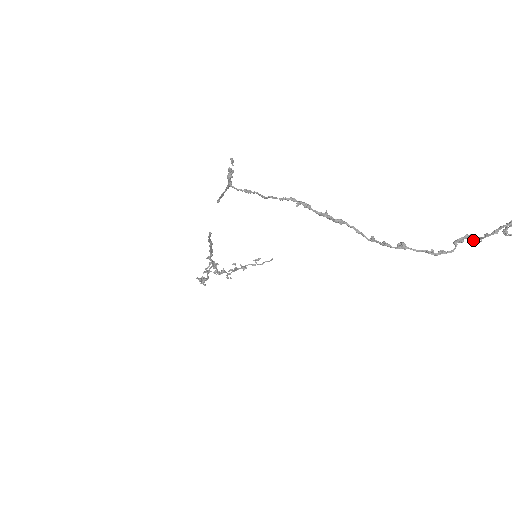
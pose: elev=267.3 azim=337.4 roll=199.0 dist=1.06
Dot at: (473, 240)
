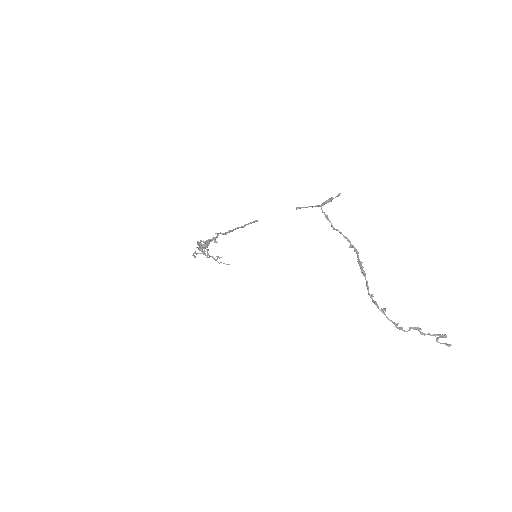
Dot at: (420, 332)
